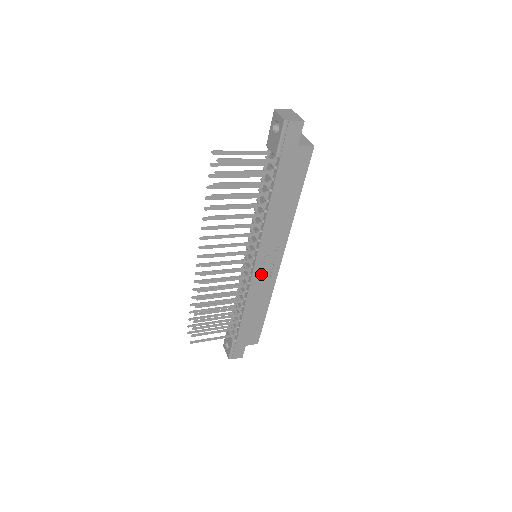
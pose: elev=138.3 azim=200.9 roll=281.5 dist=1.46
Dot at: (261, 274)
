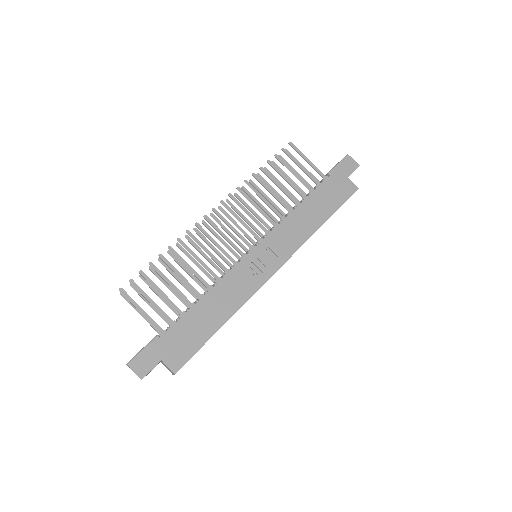
Dot at: (251, 266)
